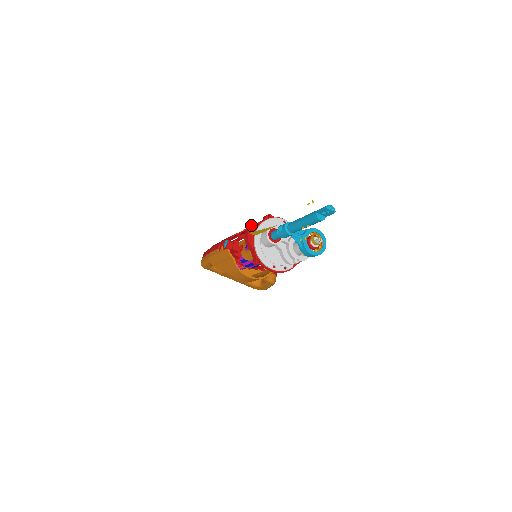
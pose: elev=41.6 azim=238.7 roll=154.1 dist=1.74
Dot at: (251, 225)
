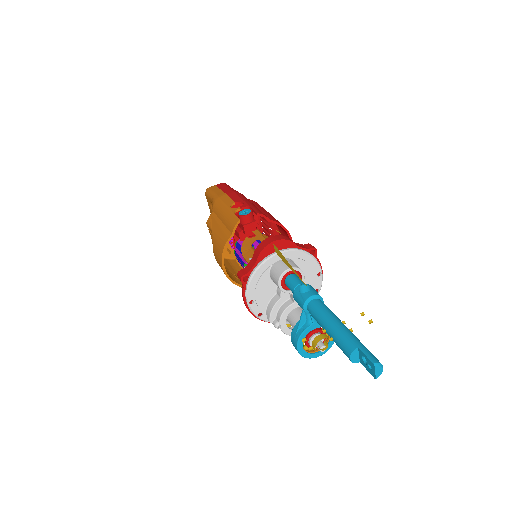
Dot at: (286, 237)
